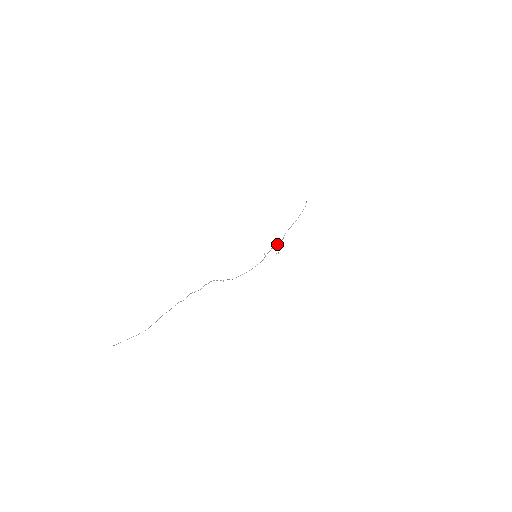
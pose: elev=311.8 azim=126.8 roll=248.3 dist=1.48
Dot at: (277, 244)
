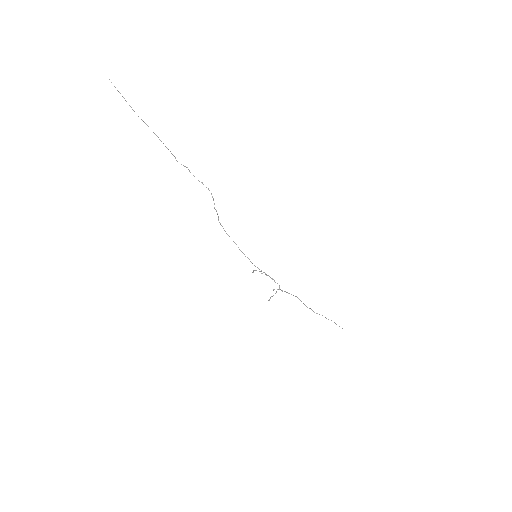
Dot at: occluded
